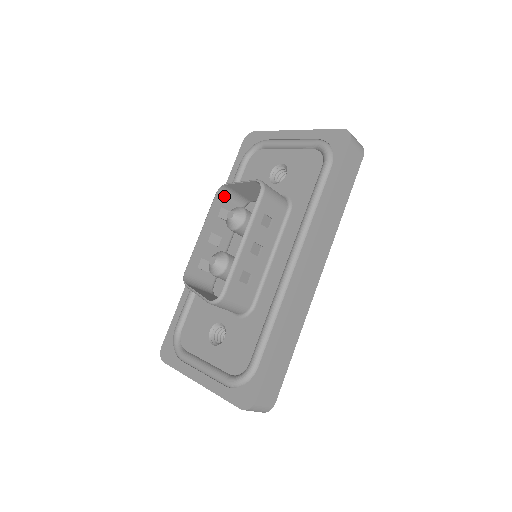
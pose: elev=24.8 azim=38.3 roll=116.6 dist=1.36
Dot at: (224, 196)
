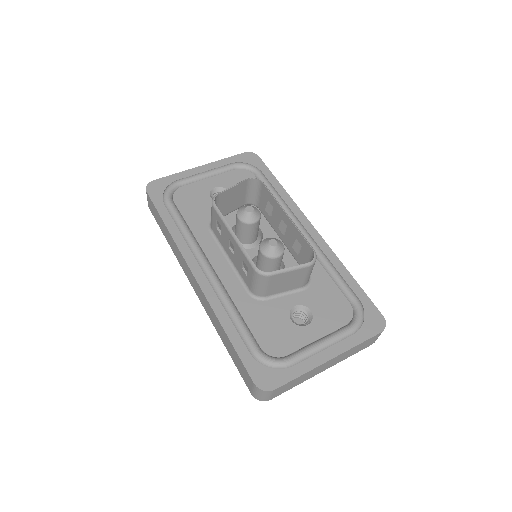
Dot at: occluded
